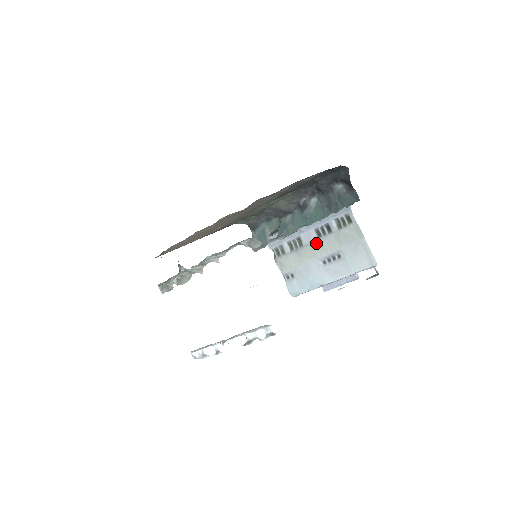
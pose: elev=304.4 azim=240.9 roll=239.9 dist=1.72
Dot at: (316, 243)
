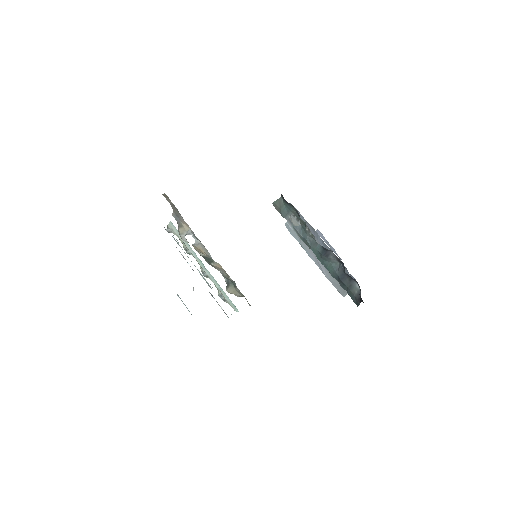
Dot at: occluded
